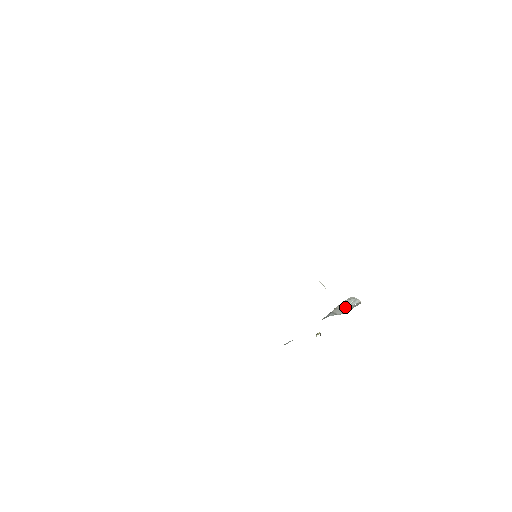
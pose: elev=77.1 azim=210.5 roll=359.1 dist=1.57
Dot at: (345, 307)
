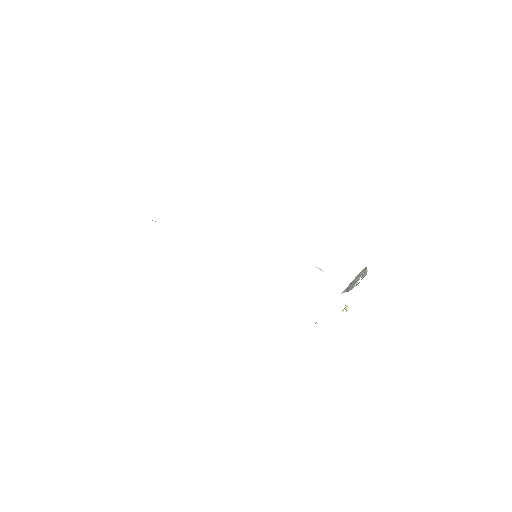
Dot at: (357, 281)
